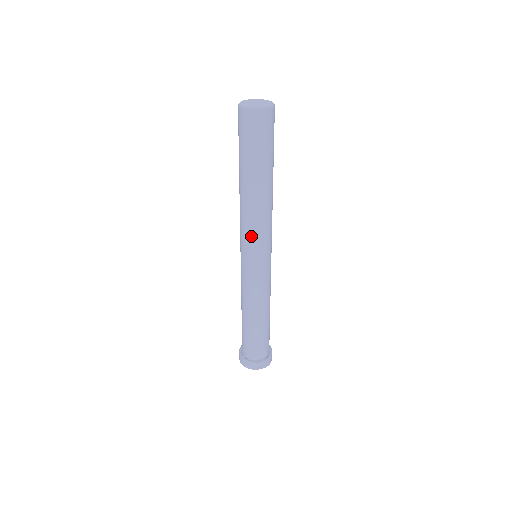
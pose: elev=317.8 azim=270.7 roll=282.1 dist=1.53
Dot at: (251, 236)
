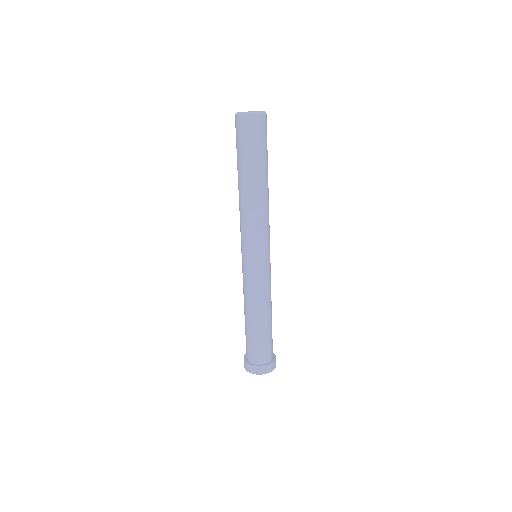
Dot at: (258, 233)
